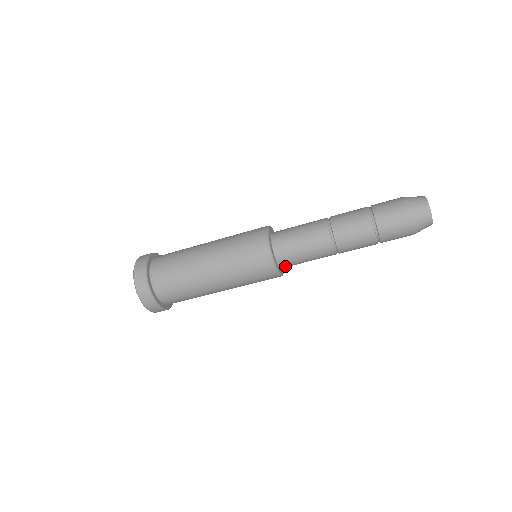
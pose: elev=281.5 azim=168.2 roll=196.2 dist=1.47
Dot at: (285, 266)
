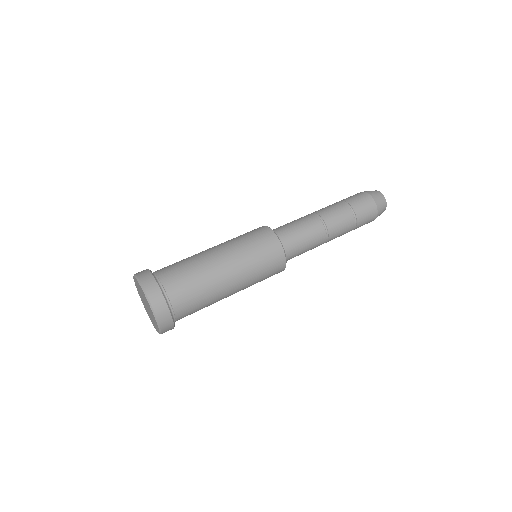
Dot at: (287, 255)
